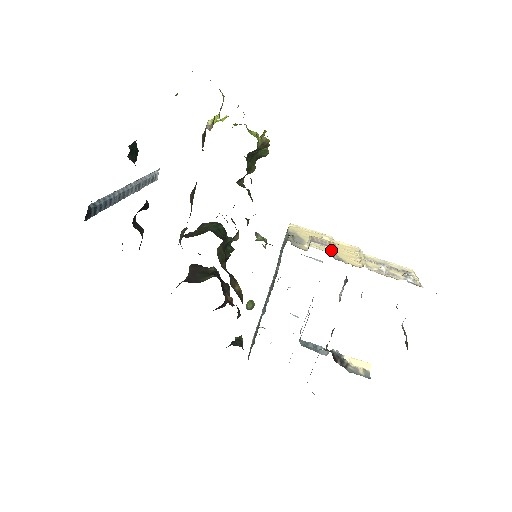
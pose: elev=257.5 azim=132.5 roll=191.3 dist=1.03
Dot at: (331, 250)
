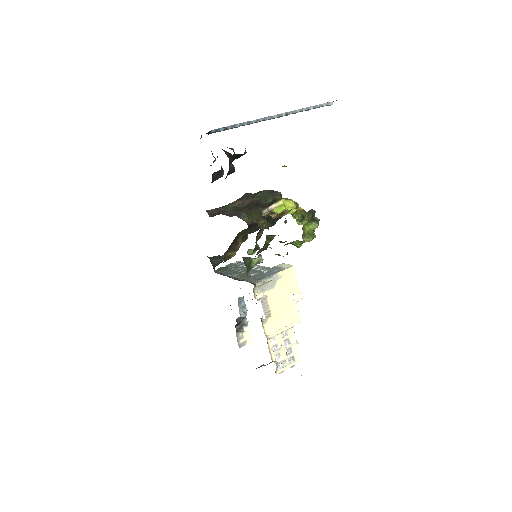
Dot at: (275, 309)
